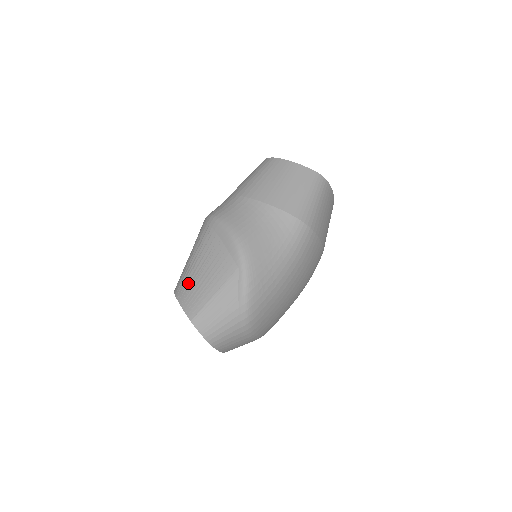
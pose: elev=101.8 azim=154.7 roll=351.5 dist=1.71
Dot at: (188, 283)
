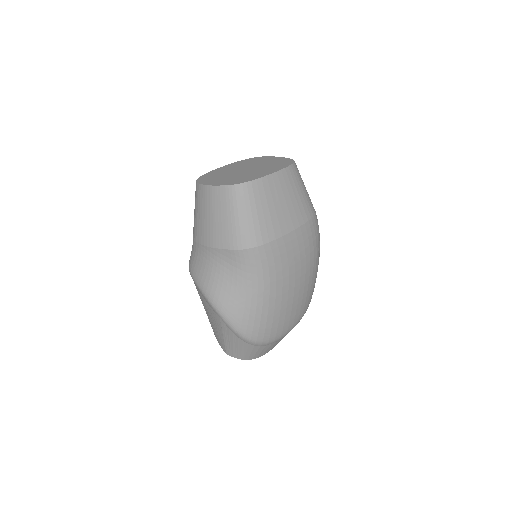
Dot at: (210, 323)
